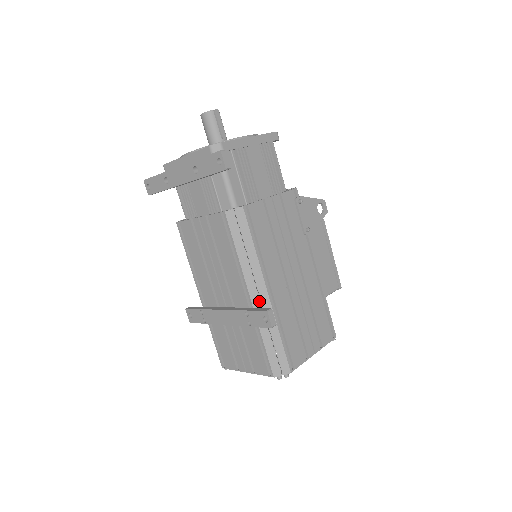
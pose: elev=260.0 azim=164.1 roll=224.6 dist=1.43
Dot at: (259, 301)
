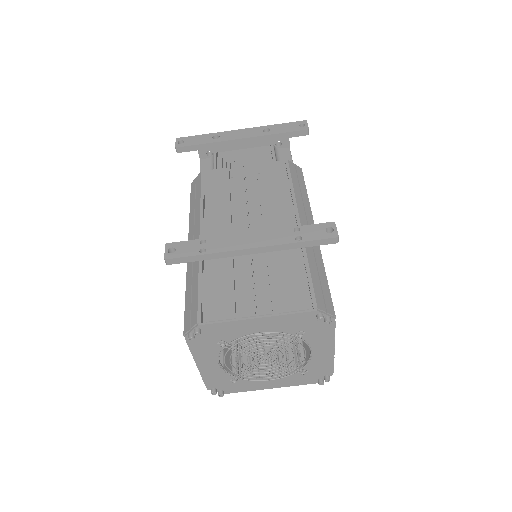
Dot at: occluded
